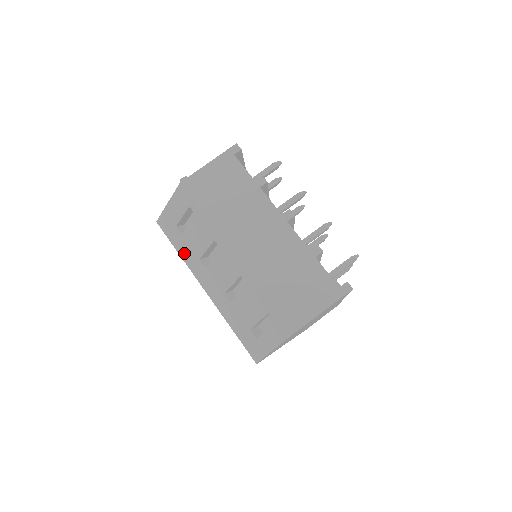
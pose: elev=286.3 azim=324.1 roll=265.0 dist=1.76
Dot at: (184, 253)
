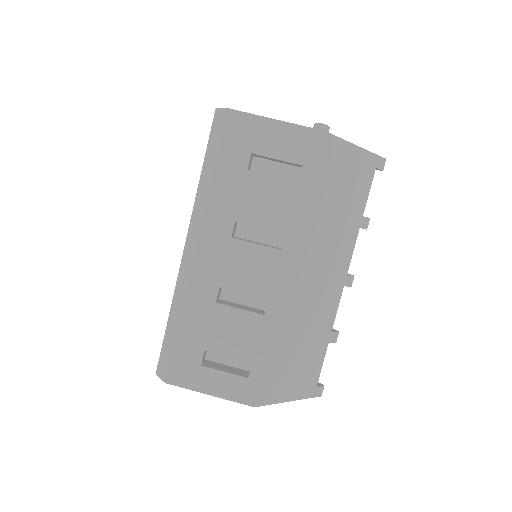
Dot at: (222, 188)
